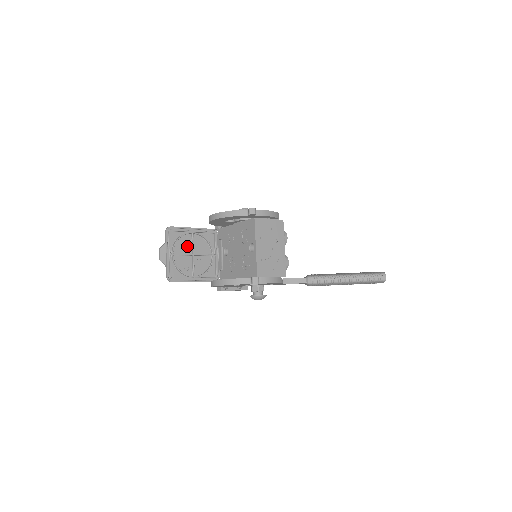
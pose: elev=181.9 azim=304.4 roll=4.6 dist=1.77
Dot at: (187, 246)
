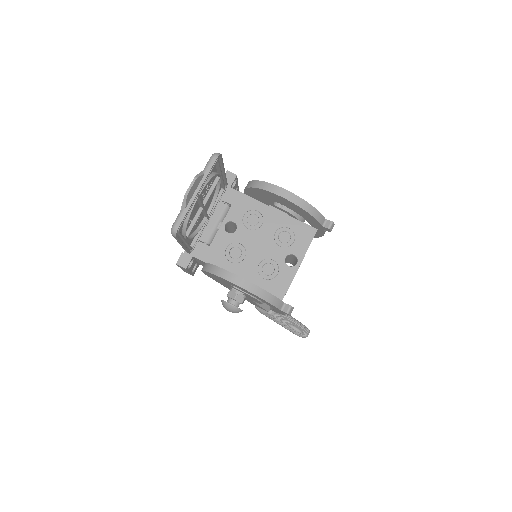
Dot at: (206, 191)
